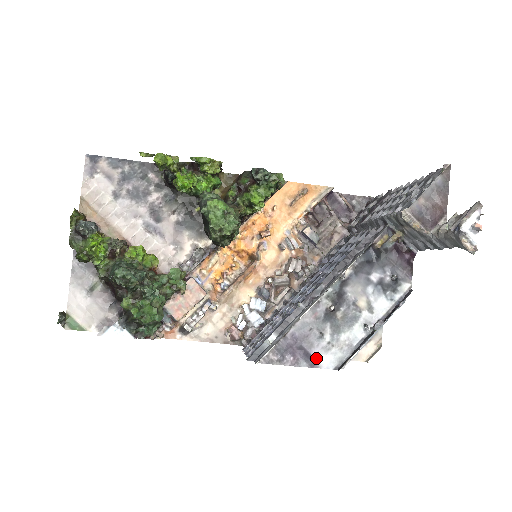
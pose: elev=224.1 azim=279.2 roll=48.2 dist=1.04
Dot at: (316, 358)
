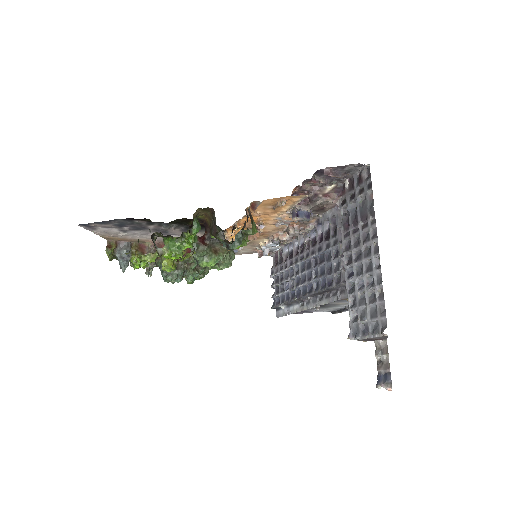
Dot at: occluded
